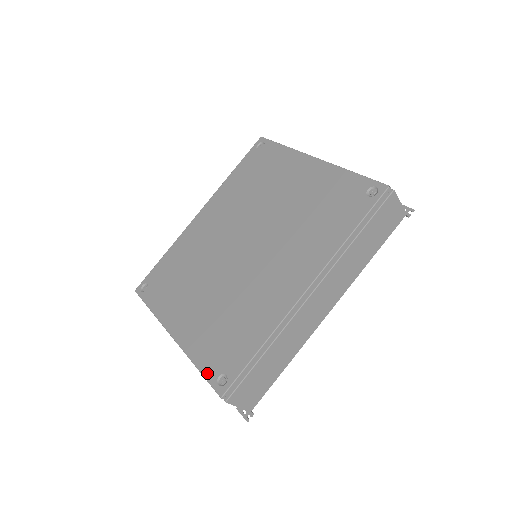
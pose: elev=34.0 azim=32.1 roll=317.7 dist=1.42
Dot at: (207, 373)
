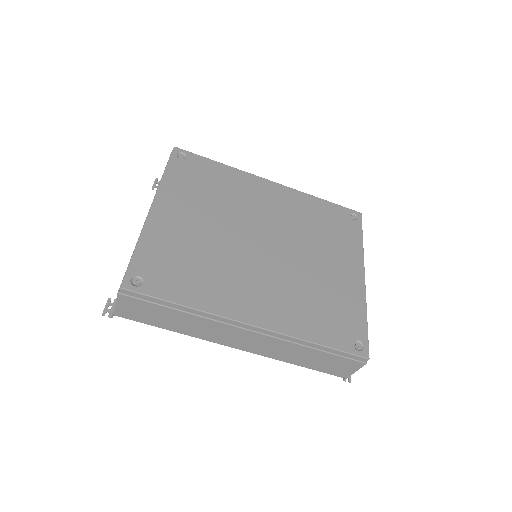
Dot at: (136, 262)
